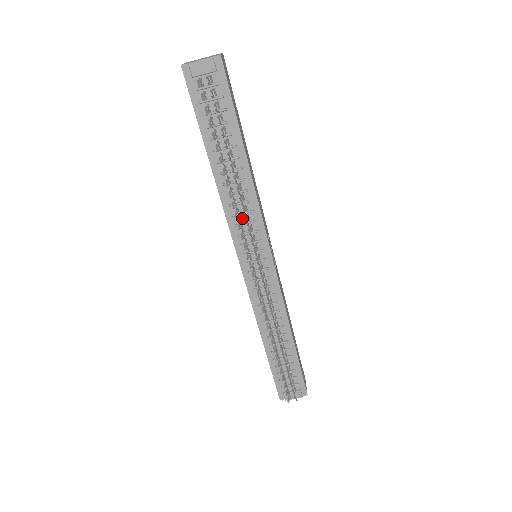
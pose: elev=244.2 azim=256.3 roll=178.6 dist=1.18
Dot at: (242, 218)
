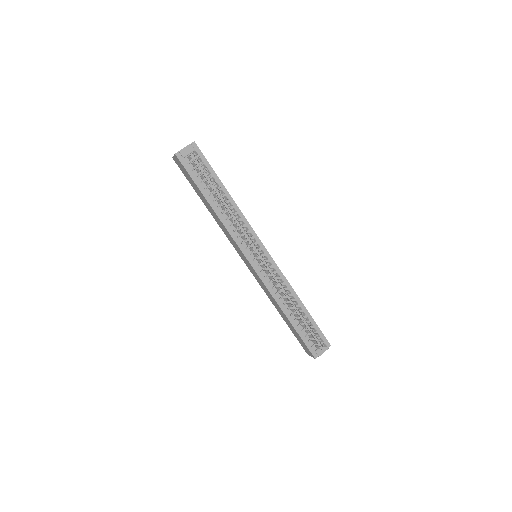
Dot at: (239, 231)
